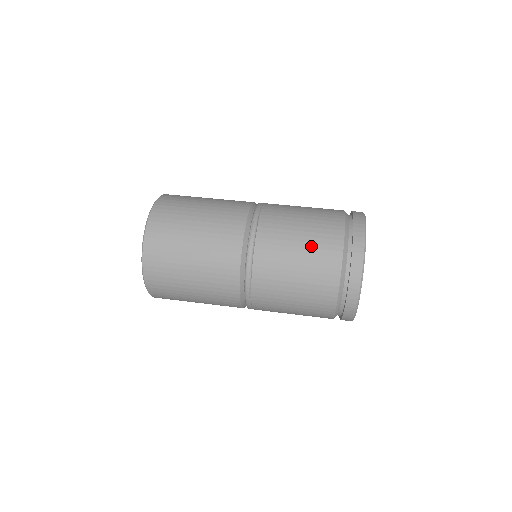
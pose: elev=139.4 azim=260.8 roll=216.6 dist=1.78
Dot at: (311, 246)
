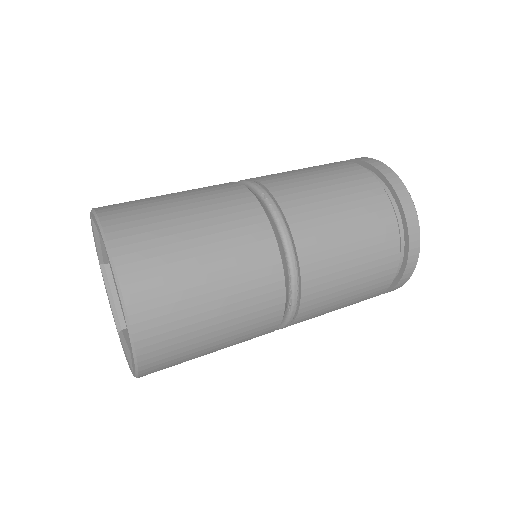
Dot at: (351, 198)
